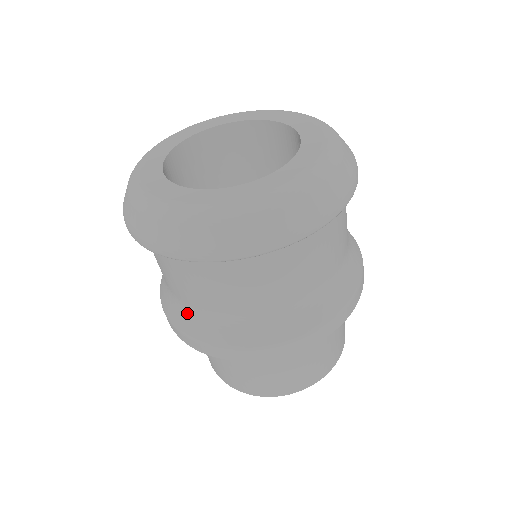
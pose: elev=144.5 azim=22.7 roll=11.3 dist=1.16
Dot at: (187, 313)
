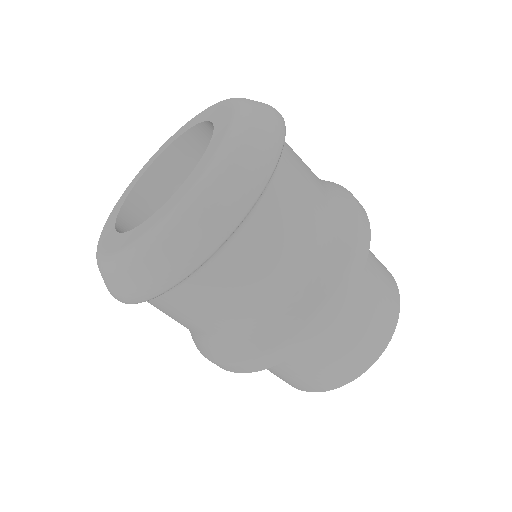
Dot at: occluded
